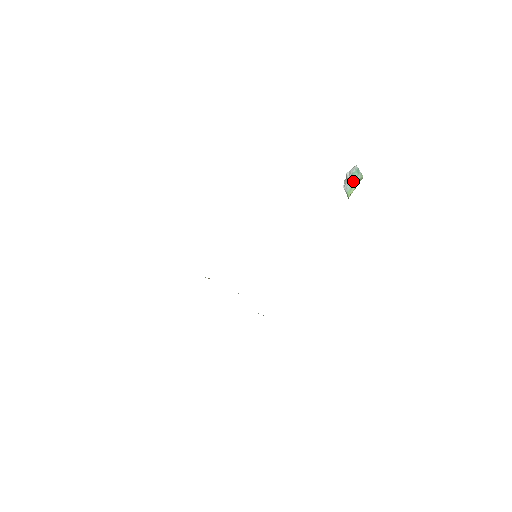
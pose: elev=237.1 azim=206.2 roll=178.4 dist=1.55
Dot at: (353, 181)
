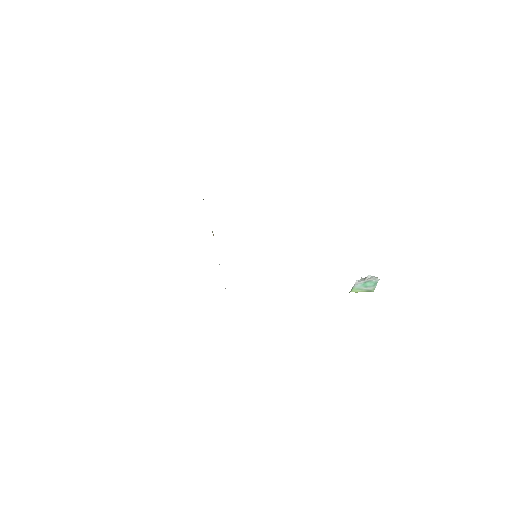
Dot at: (365, 286)
